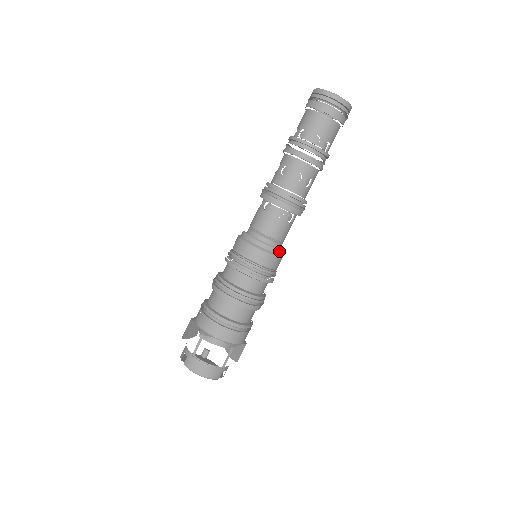
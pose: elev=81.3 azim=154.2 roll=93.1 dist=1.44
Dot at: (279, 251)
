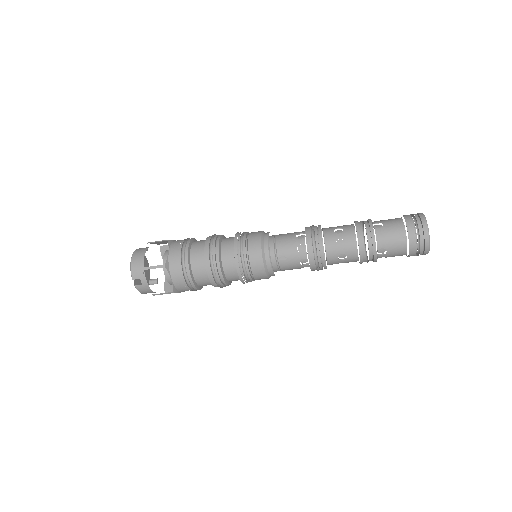
Dot at: occluded
